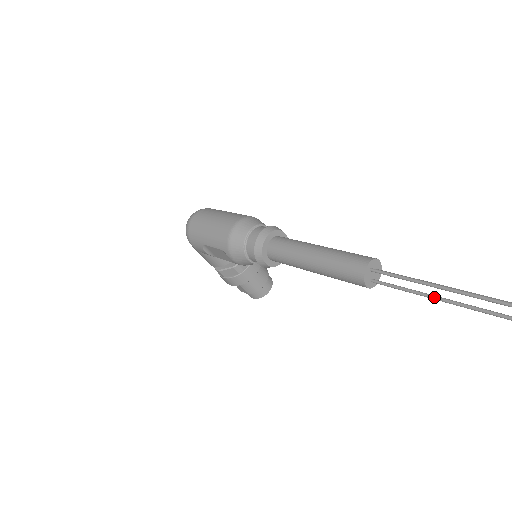
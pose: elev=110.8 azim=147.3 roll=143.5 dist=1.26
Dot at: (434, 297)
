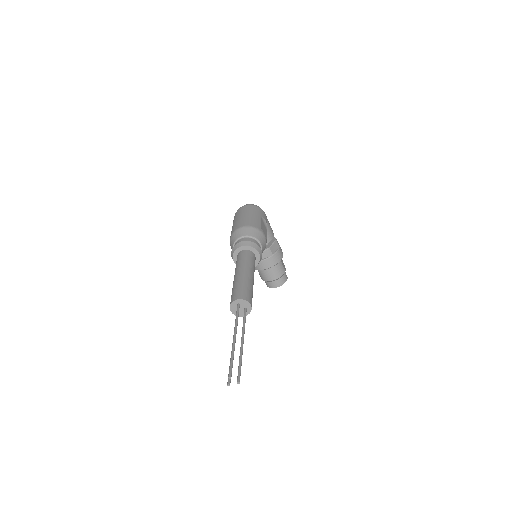
Dot at: occluded
